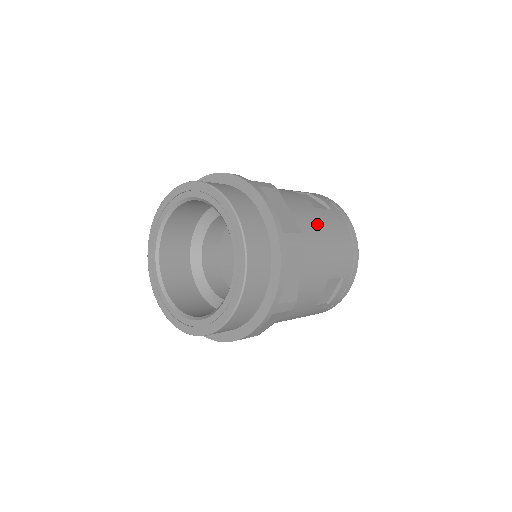
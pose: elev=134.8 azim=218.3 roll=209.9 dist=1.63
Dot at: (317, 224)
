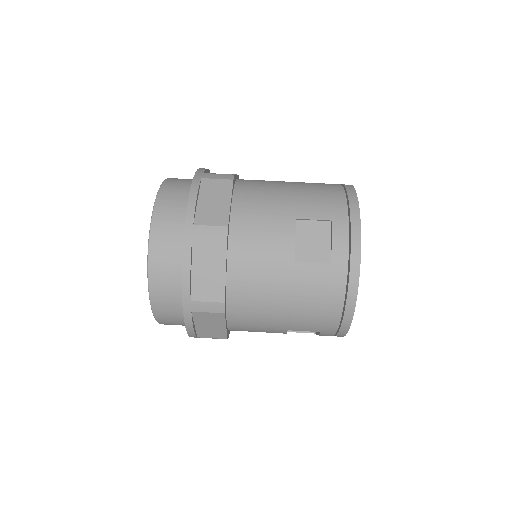
Dot at: (276, 286)
